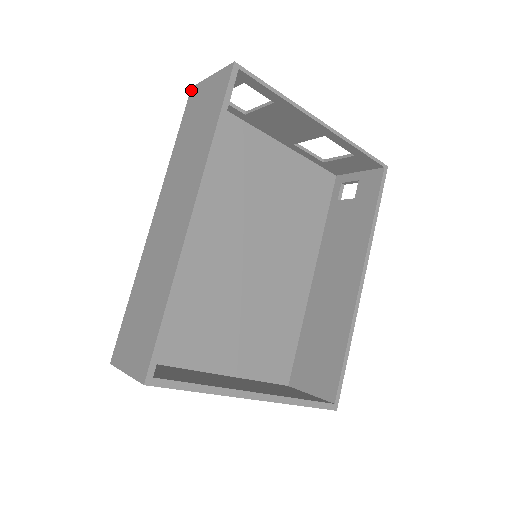
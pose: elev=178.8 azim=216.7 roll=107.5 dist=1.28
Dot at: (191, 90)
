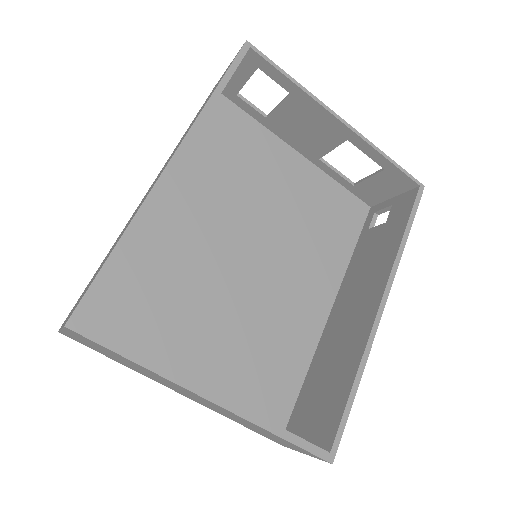
Dot at: (213, 88)
